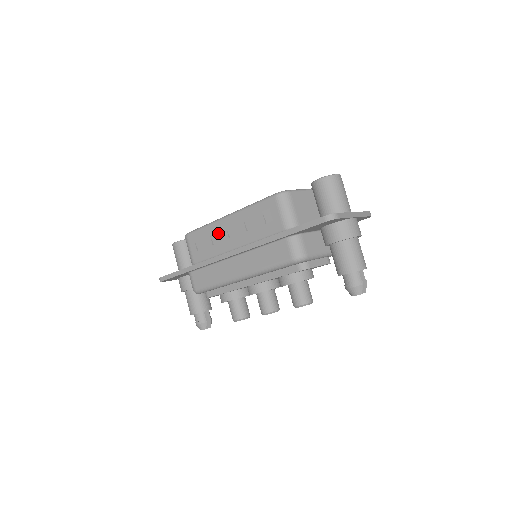
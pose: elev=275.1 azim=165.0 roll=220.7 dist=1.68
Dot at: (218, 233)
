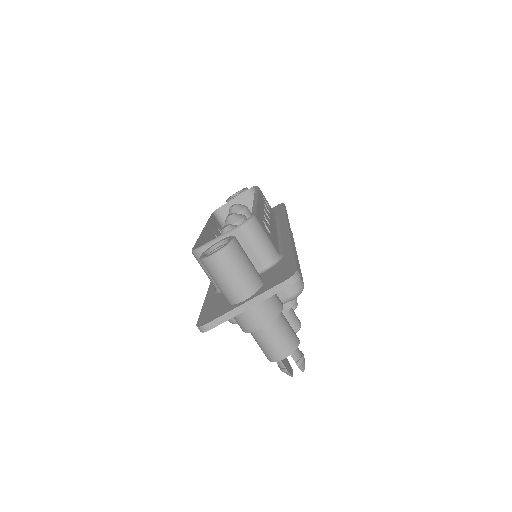
Dot at: occluded
